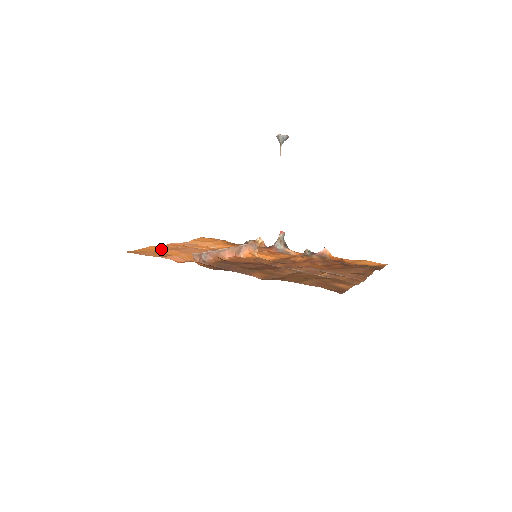
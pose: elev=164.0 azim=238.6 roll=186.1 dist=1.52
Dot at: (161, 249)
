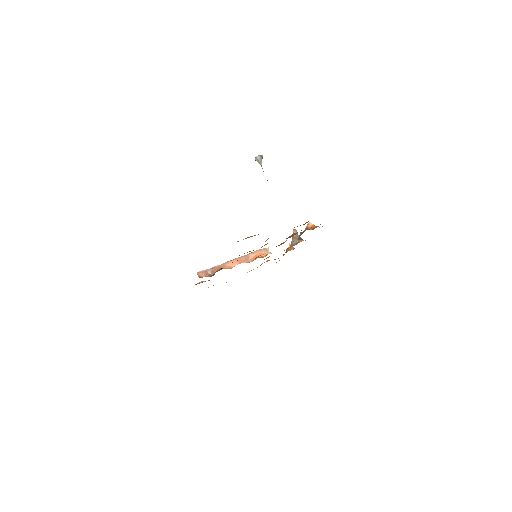
Dot at: occluded
